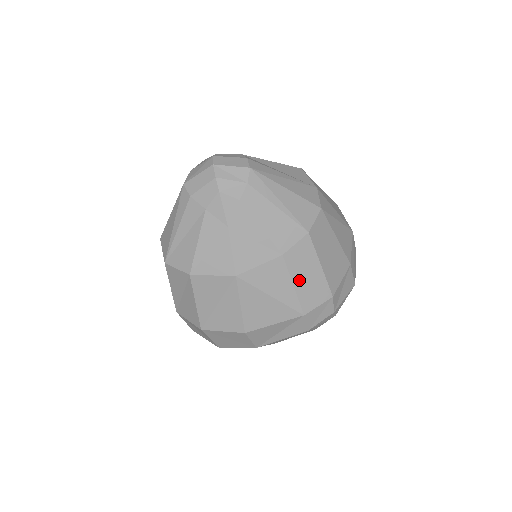
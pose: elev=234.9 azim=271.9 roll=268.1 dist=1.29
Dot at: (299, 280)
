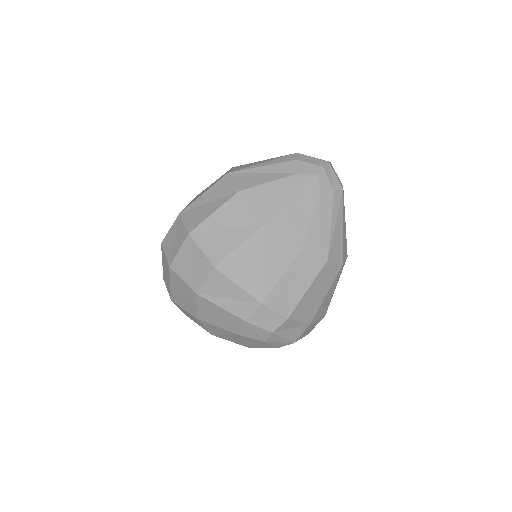
Dot at: (288, 278)
